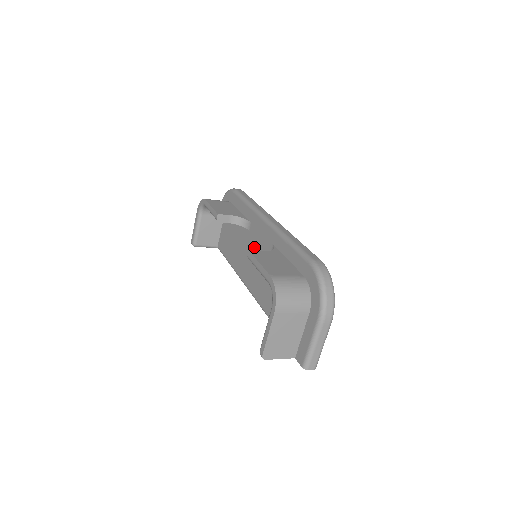
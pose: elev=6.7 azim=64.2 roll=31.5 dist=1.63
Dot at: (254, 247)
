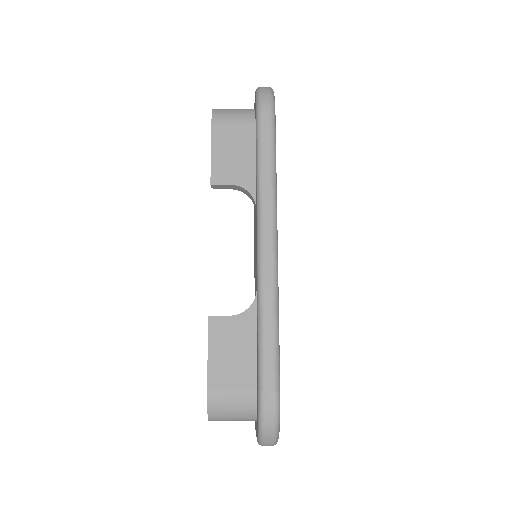
Dot at: (255, 244)
